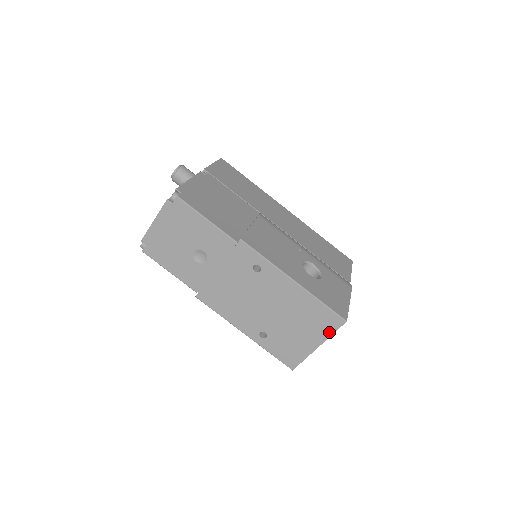
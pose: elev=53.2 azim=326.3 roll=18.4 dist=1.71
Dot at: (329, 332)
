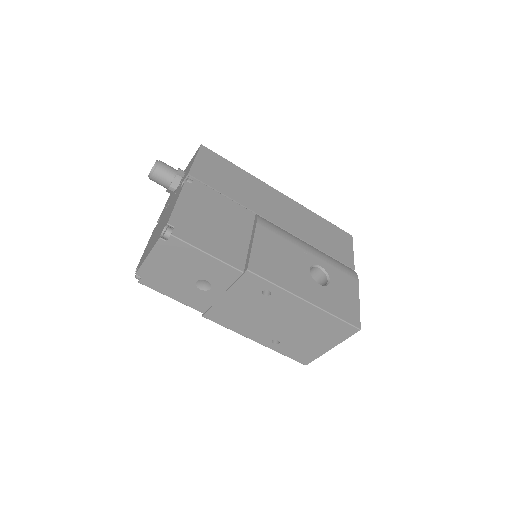
Dot at: (342, 338)
